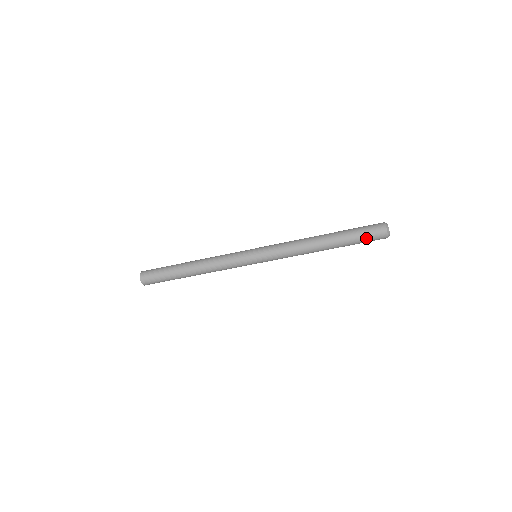
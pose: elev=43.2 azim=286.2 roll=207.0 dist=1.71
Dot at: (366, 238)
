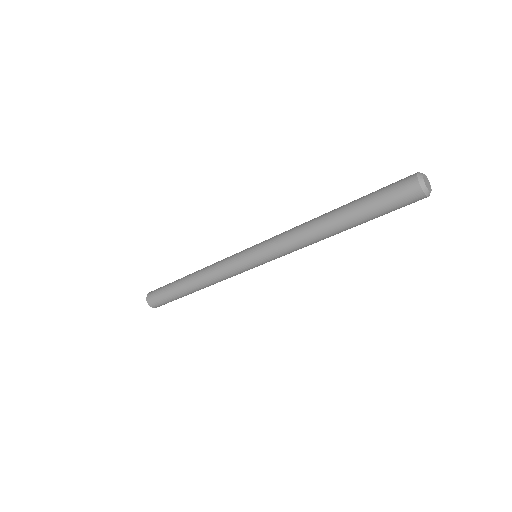
Dot at: occluded
